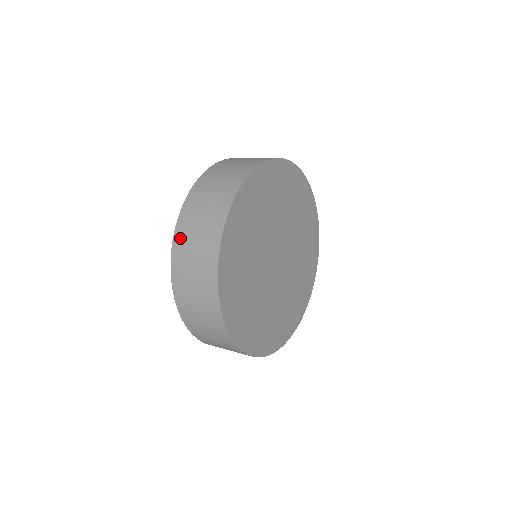
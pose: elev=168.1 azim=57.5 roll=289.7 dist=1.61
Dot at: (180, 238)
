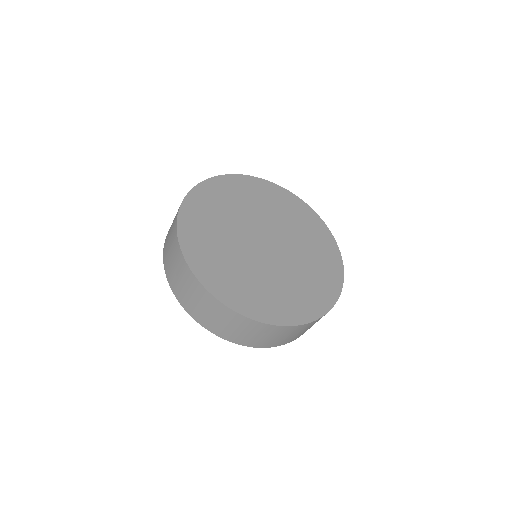
Dot at: occluded
